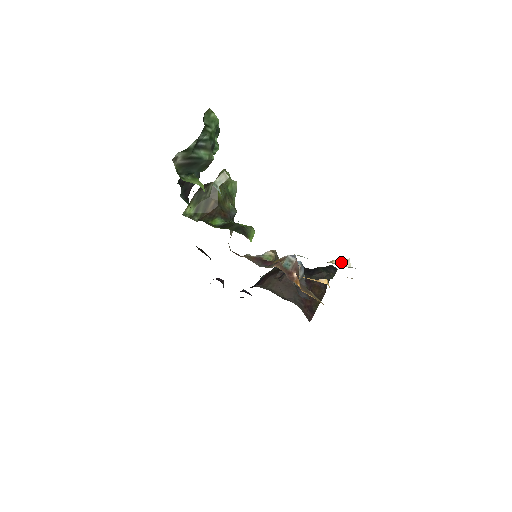
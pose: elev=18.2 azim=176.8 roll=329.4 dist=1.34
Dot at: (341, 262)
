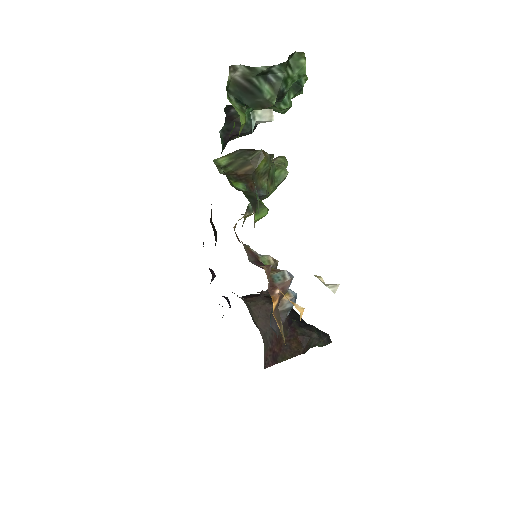
Dot at: occluded
